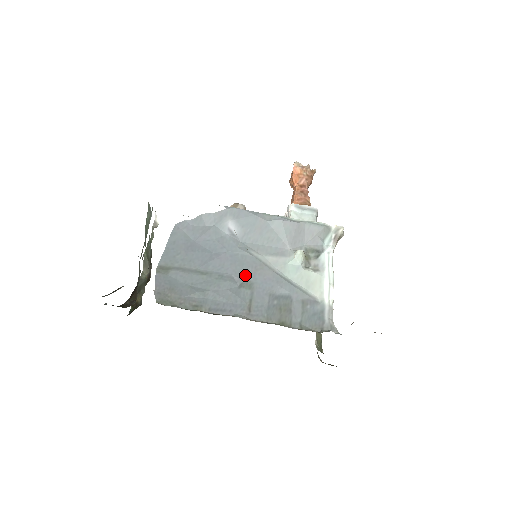
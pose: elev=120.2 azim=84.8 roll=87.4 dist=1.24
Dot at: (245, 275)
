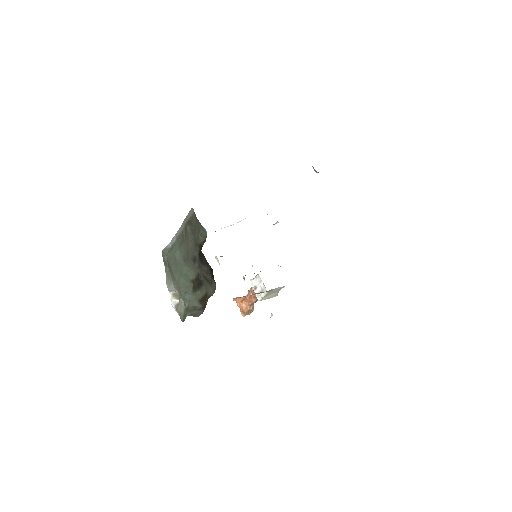
Dot at: occluded
